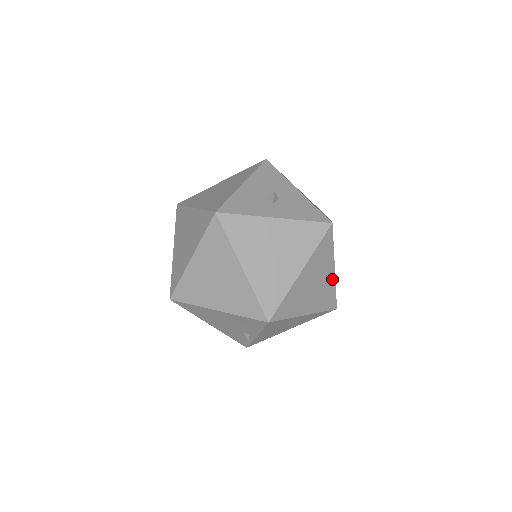
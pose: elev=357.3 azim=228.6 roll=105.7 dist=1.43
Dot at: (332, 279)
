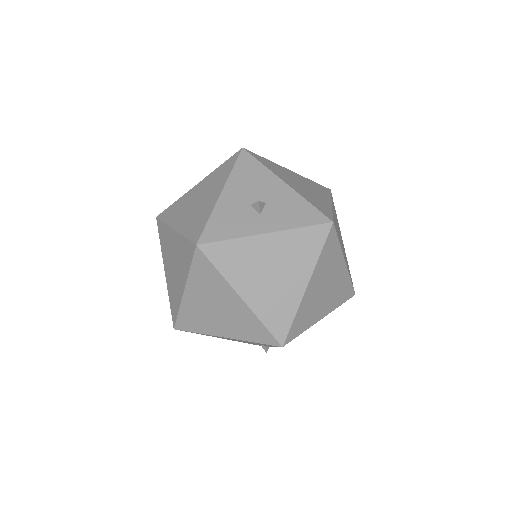
Dot at: (344, 272)
